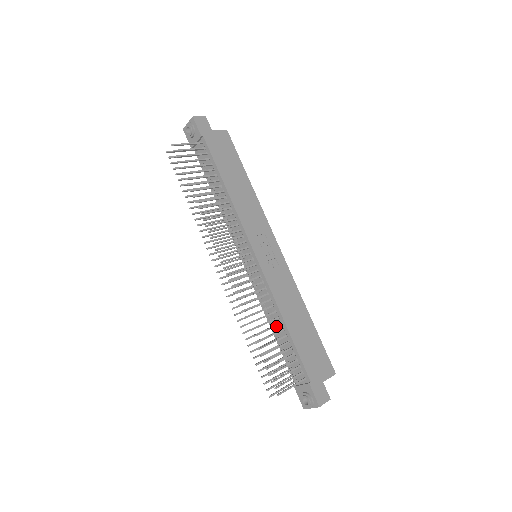
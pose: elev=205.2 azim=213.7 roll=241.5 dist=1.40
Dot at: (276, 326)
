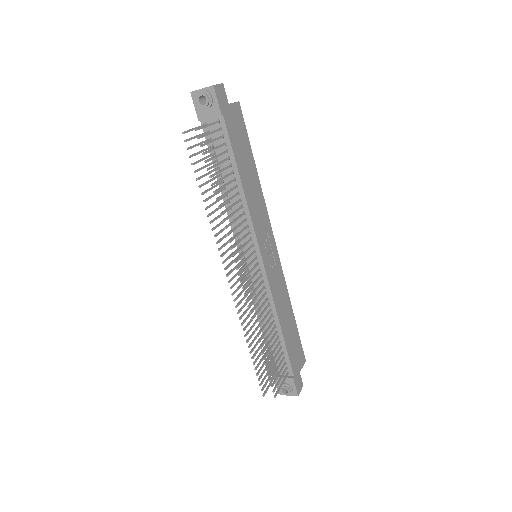
Dot at: (273, 330)
